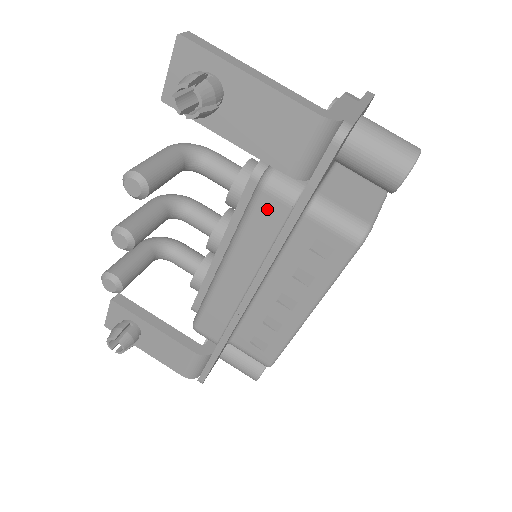
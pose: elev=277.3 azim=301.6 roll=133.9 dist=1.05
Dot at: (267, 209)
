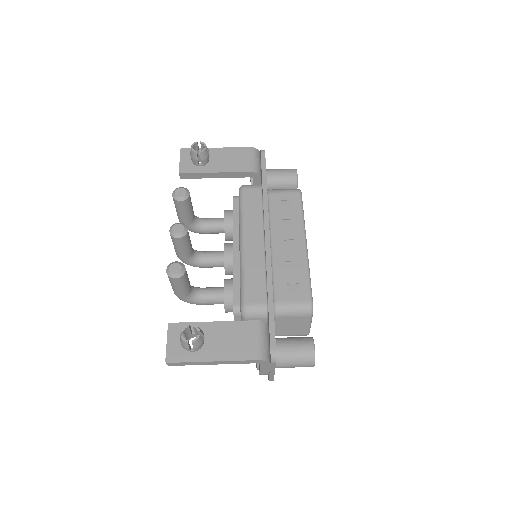
Dot at: (250, 196)
